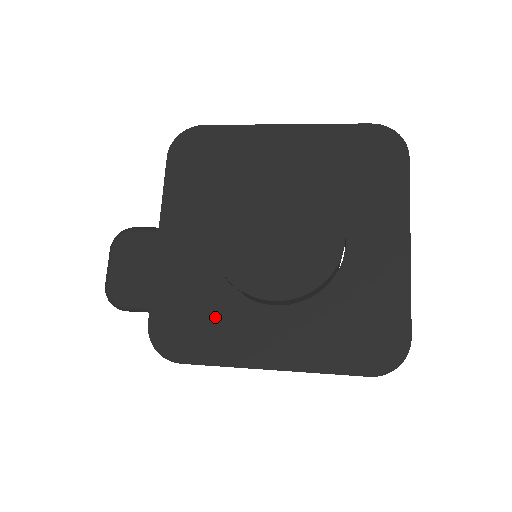
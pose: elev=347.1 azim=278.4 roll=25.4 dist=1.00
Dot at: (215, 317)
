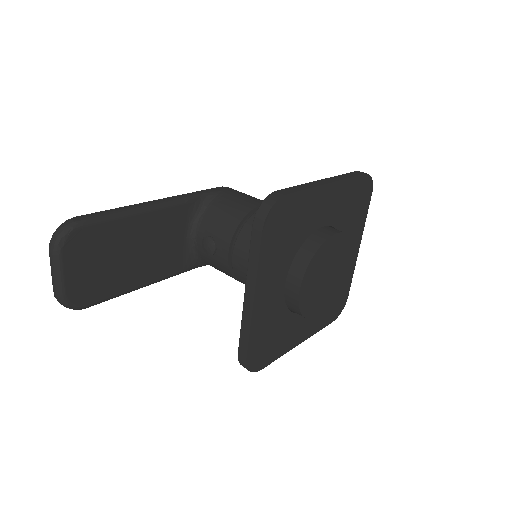
Dot at: (280, 333)
